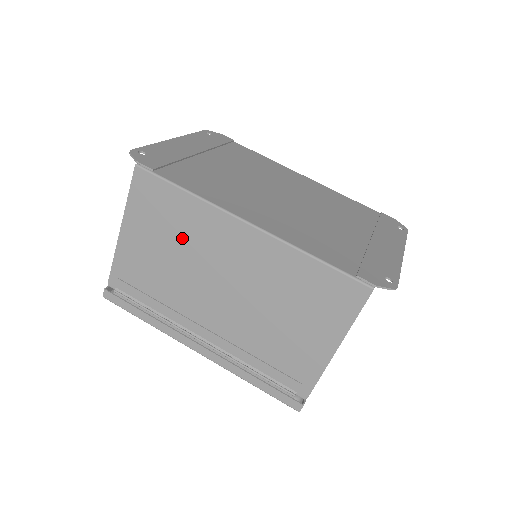
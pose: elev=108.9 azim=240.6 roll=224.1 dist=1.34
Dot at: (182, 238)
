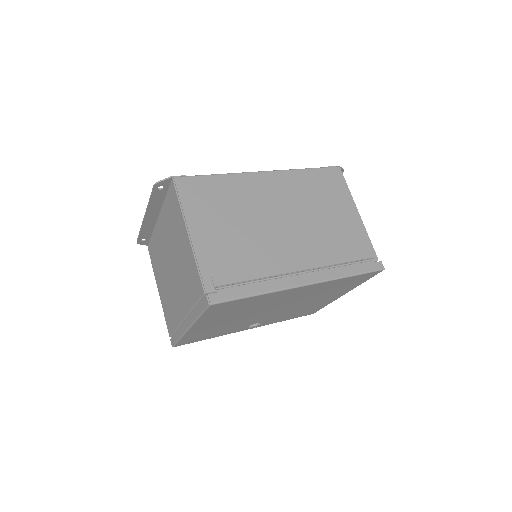
Dot at: (235, 206)
